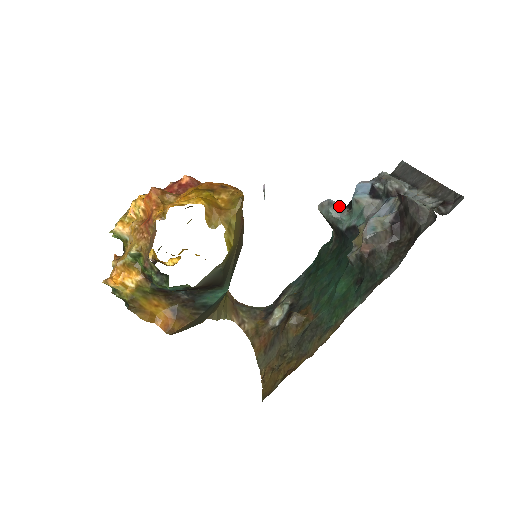
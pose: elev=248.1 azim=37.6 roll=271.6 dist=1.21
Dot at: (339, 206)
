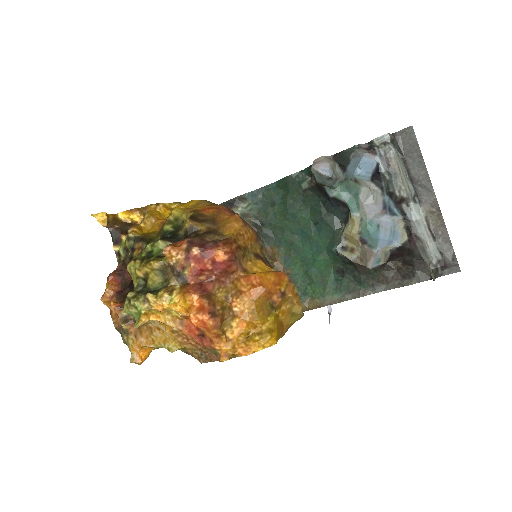
Dot at: (333, 169)
